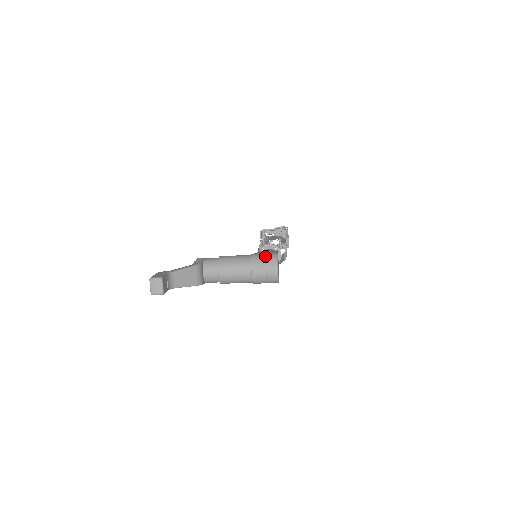
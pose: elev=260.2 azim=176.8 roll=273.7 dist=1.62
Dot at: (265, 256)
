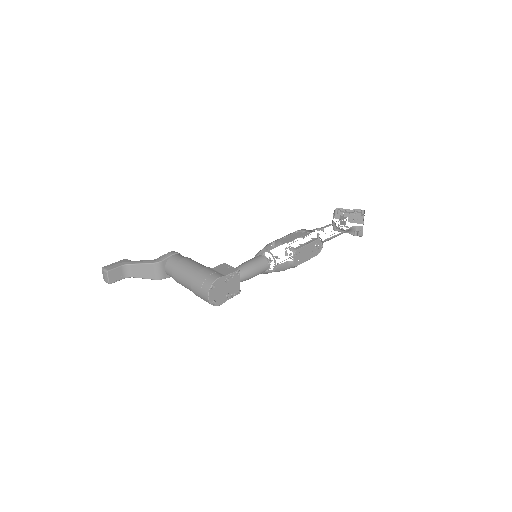
Dot at: (205, 277)
